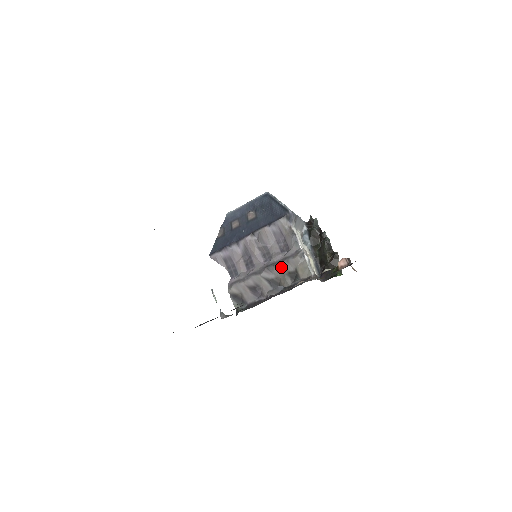
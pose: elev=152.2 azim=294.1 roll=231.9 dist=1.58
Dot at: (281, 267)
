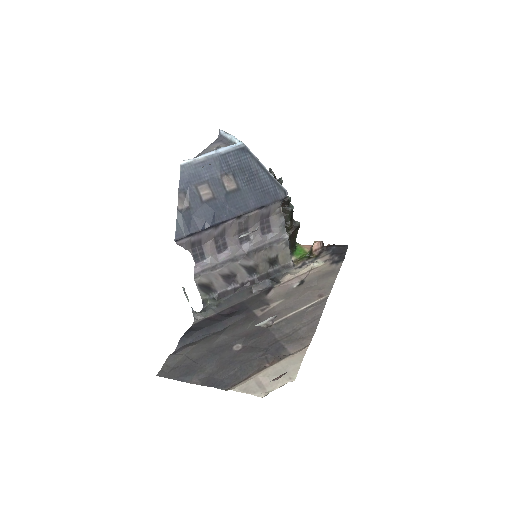
Dot at: (263, 254)
